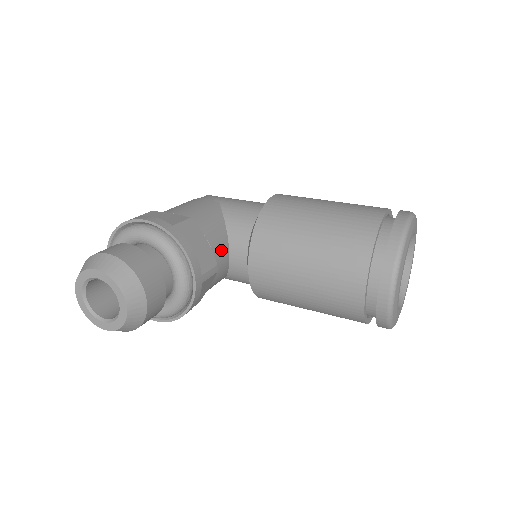
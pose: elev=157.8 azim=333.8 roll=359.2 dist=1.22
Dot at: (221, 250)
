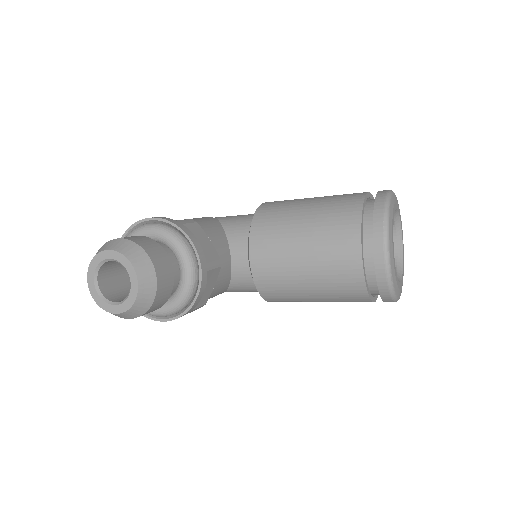
Dot at: (223, 250)
